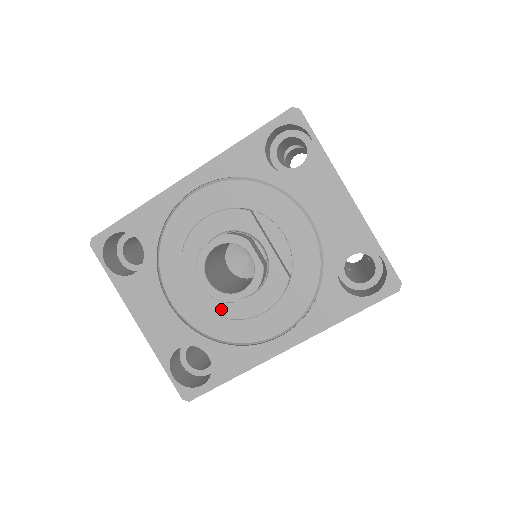
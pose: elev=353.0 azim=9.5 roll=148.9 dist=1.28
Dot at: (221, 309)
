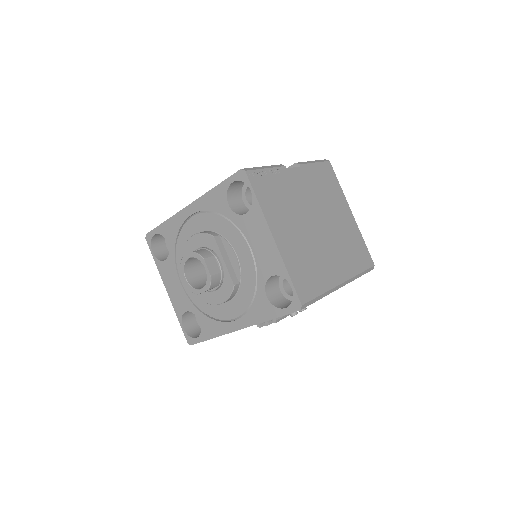
Dot at: (201, 295)
